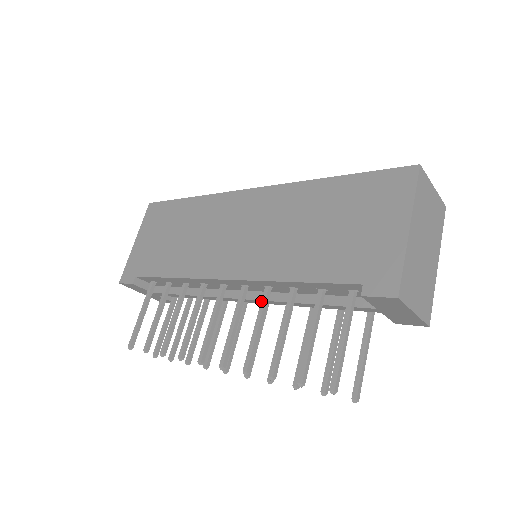
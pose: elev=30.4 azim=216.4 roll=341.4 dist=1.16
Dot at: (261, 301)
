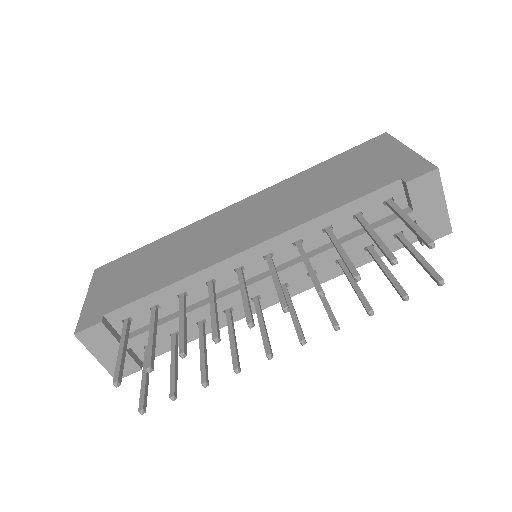
Dot at: (298, 250)
